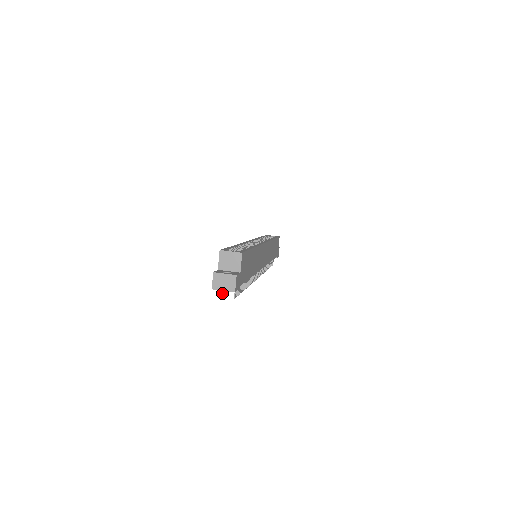
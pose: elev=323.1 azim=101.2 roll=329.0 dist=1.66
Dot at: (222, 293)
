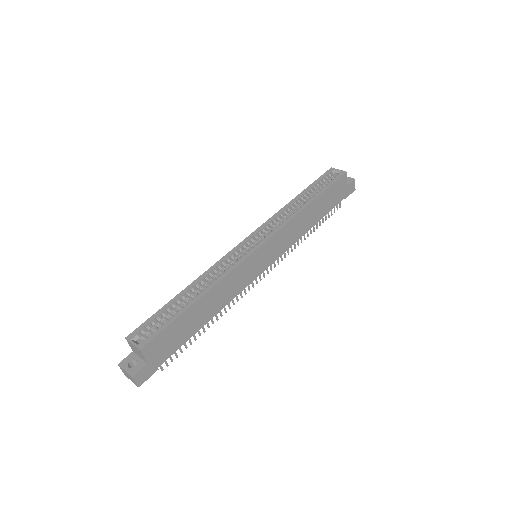
Dot at: occluded
